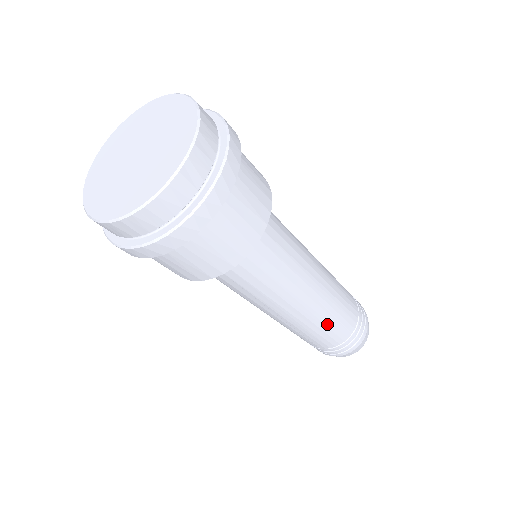
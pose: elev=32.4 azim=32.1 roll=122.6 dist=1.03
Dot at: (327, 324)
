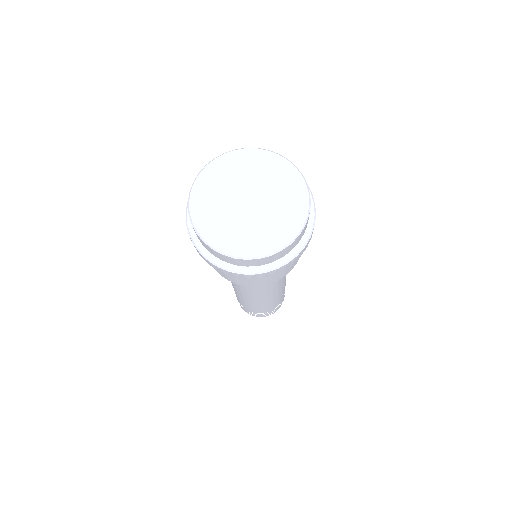
Dot at: (250, 304)
